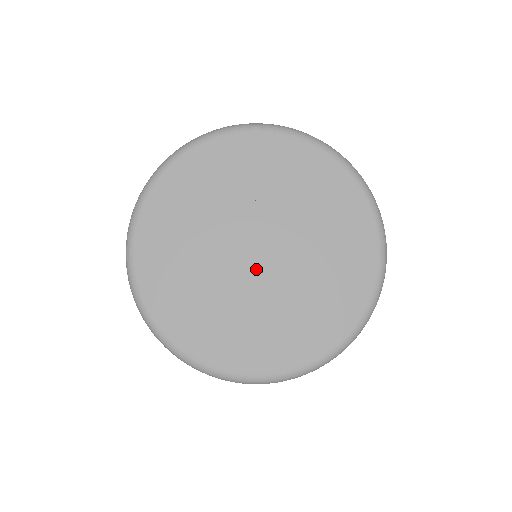
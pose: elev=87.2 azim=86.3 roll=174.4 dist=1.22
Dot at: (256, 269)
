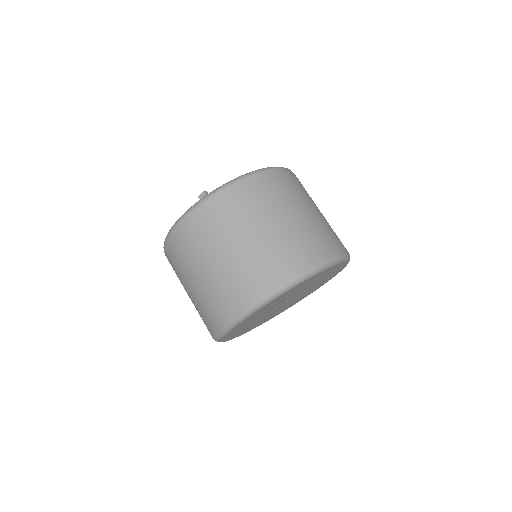
Dot at: occluded
